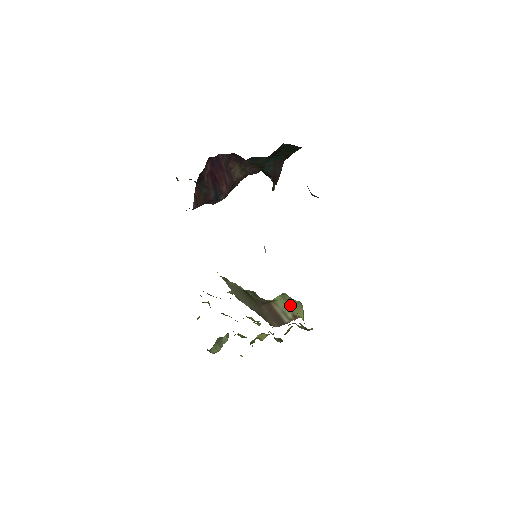
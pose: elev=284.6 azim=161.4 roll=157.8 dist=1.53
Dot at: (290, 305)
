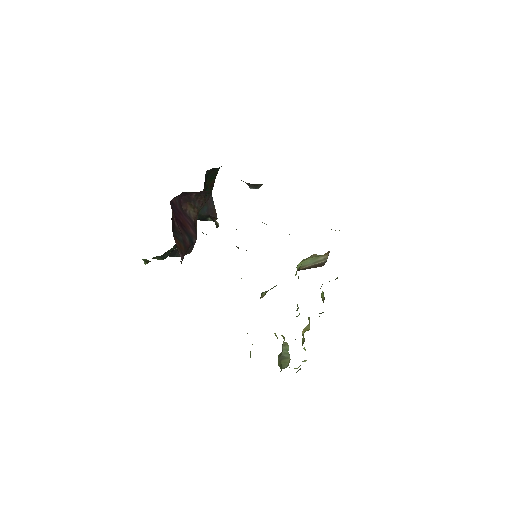
Dot at: (314, 257)
